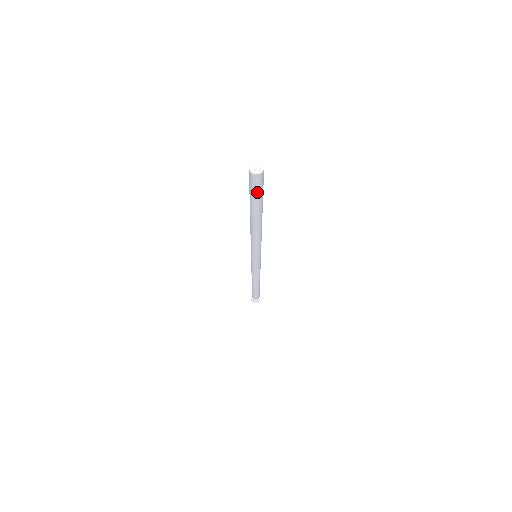
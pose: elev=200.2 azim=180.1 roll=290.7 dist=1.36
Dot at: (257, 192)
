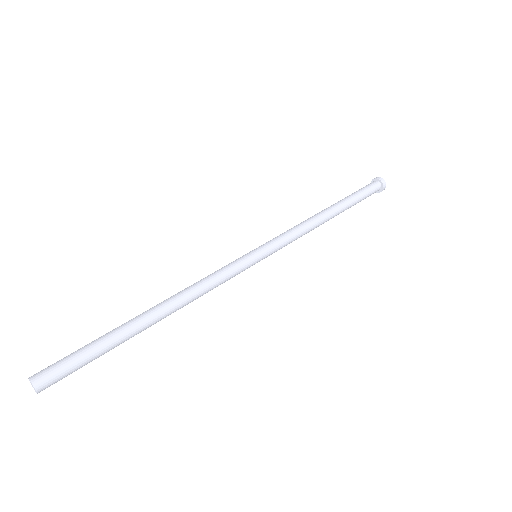
Dot at: occluded
